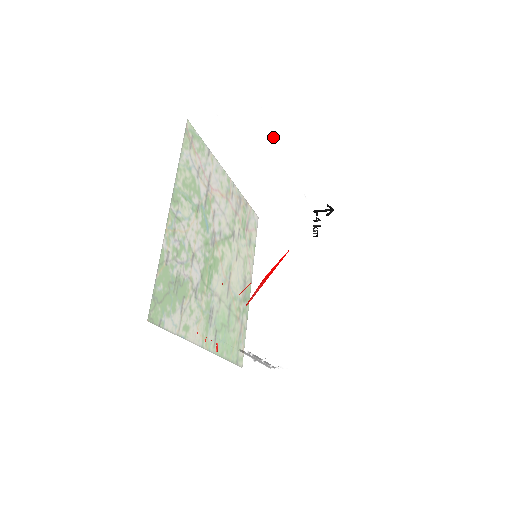
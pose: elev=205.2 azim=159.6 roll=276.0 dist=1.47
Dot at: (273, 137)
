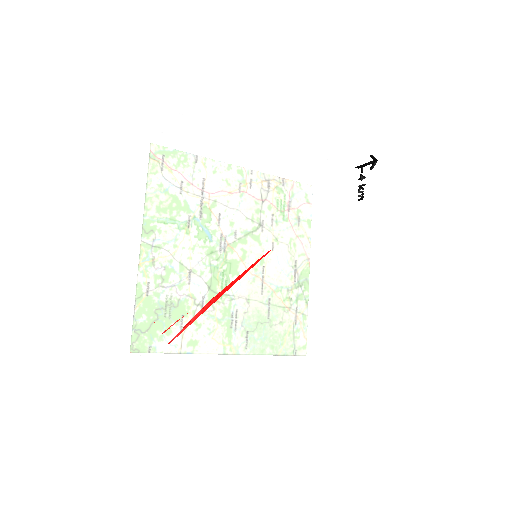
Dot at: (220, 133)
